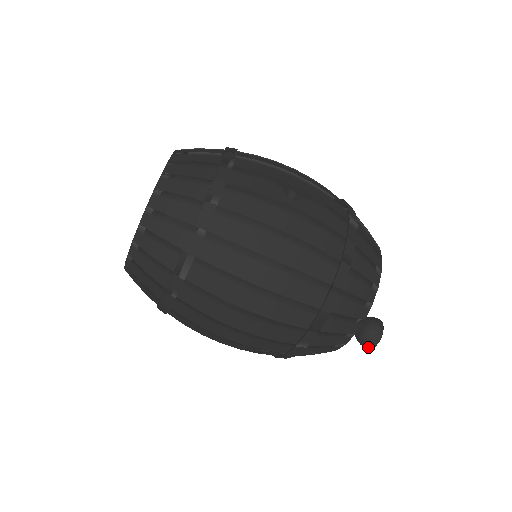
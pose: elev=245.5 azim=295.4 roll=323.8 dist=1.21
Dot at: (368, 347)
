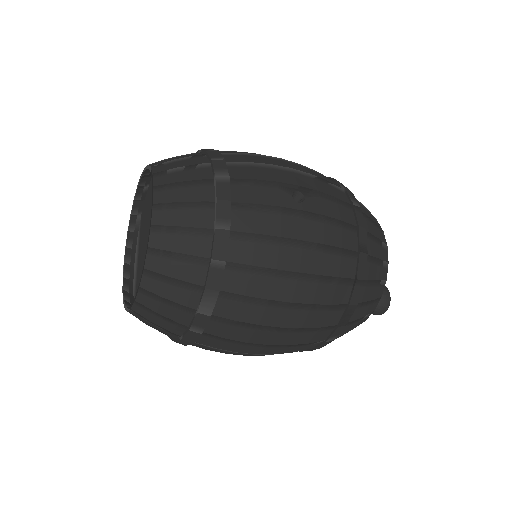
Dot at: (378, 314)
